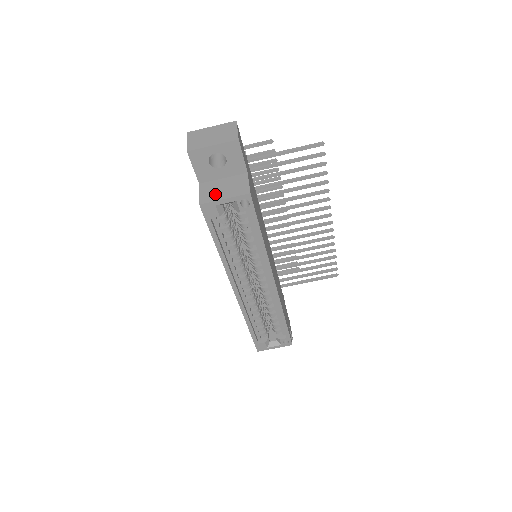
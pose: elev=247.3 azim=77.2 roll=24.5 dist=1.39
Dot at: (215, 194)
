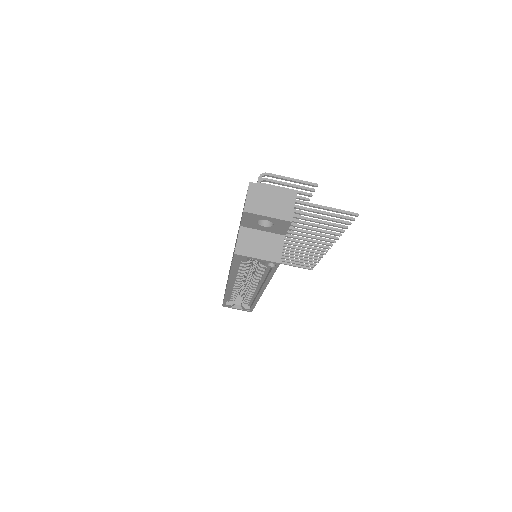
Dot at: (251, 248)
